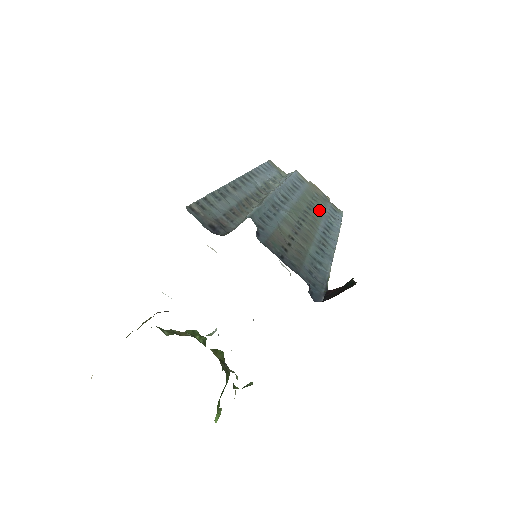
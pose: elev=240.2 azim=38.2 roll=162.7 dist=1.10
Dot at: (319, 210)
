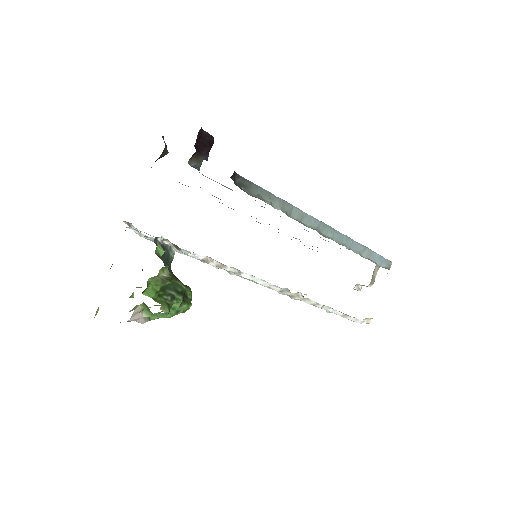
Dot at: occluded
